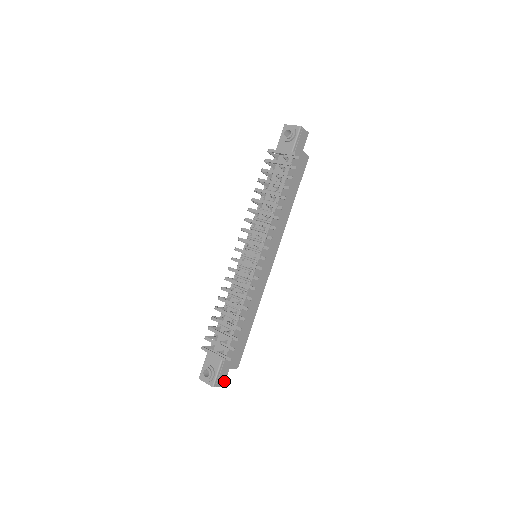
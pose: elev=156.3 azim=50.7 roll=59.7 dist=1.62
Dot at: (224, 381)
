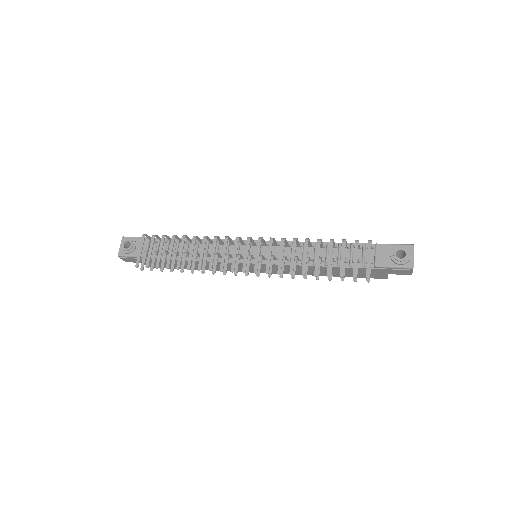
Dot at: (131, 261)
